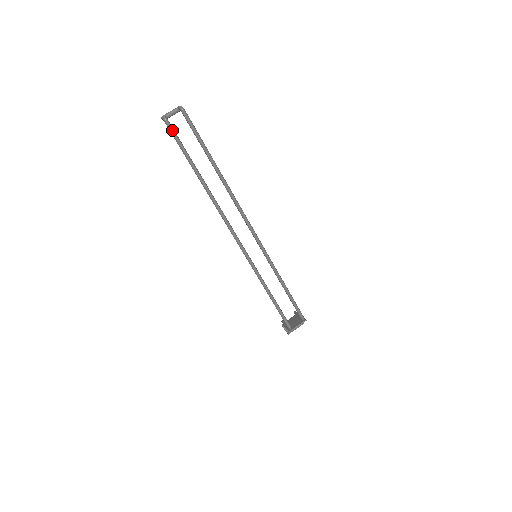
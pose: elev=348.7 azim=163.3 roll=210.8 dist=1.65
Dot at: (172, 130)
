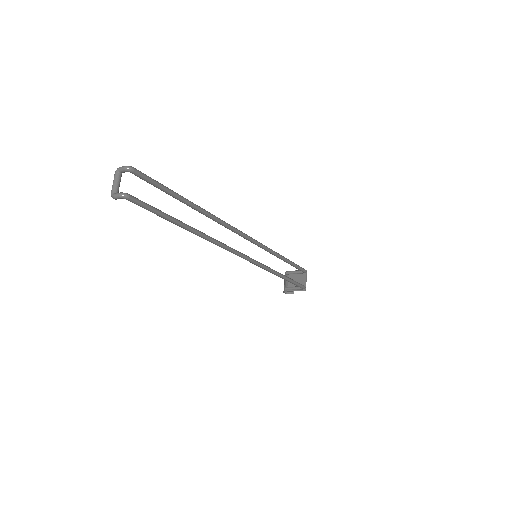
Dot at: (141, 202)
